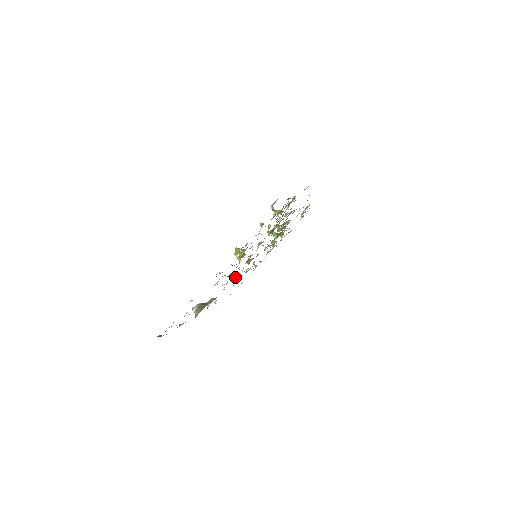
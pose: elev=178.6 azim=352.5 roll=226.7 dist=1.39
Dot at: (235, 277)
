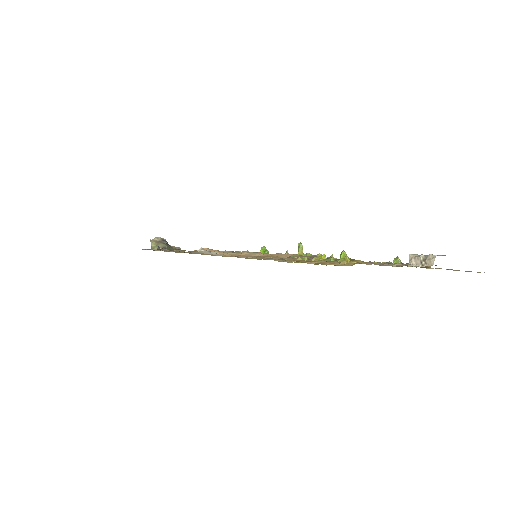
Dot at: occluded
